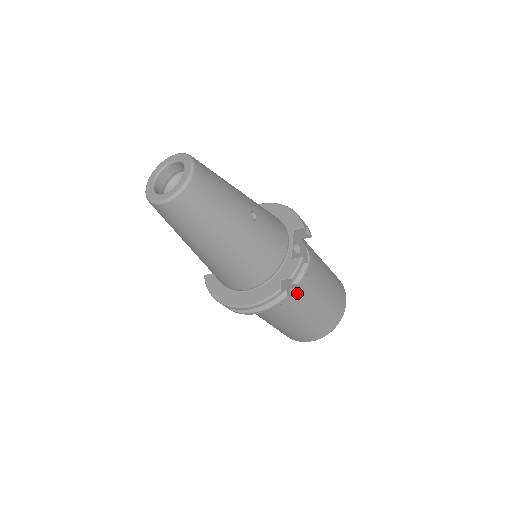
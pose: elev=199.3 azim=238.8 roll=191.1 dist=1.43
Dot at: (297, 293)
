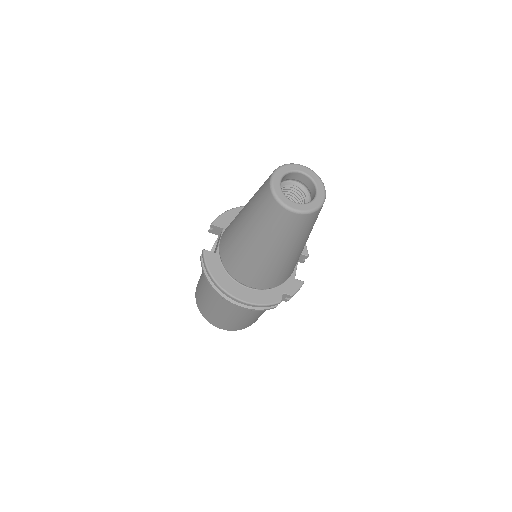
Dot at: occluded
